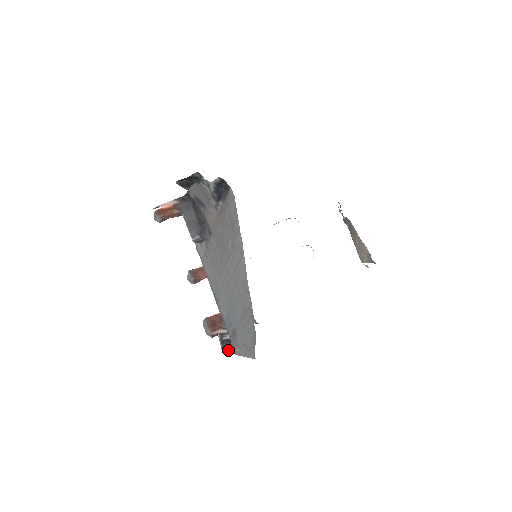
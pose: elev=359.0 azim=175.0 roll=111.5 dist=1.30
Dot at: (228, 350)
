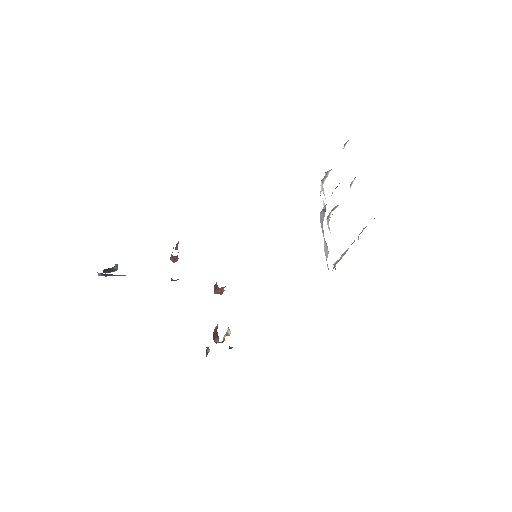
Dot at: occluded
